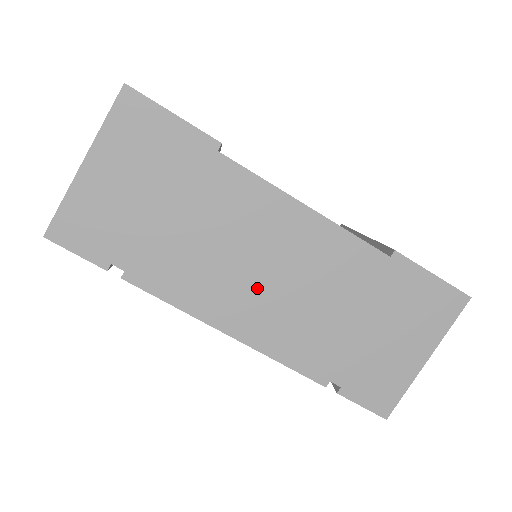
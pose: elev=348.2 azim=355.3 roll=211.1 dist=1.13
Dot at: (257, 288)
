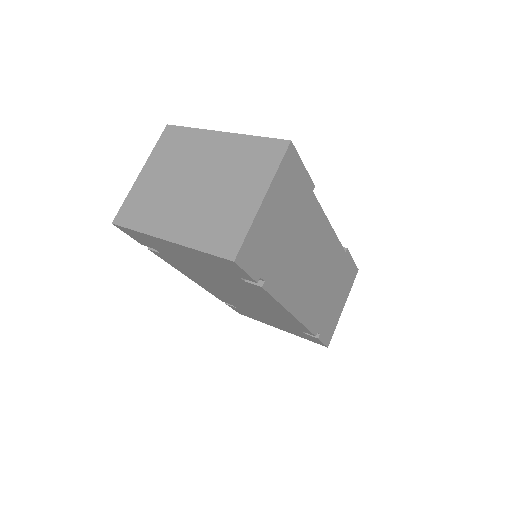
Dot at: (308, 280)
